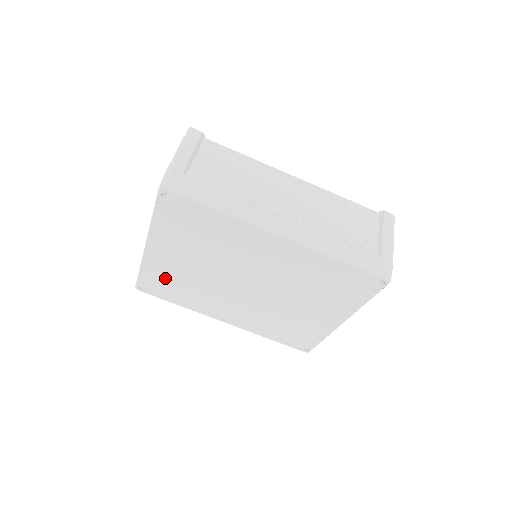
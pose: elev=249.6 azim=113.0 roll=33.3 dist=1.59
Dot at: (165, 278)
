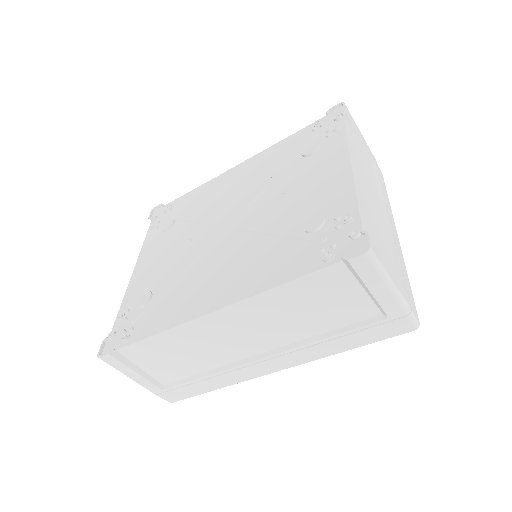
Dot at: occluded
